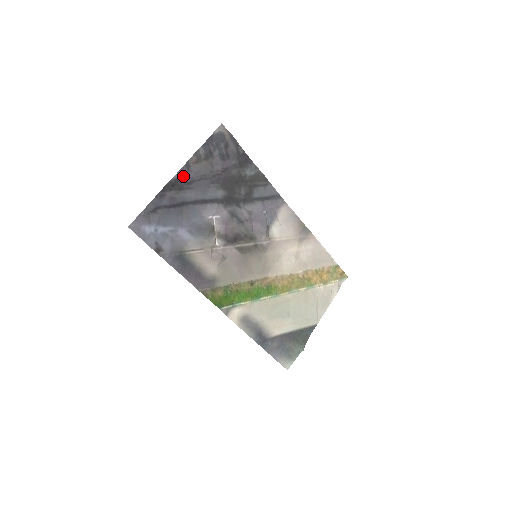
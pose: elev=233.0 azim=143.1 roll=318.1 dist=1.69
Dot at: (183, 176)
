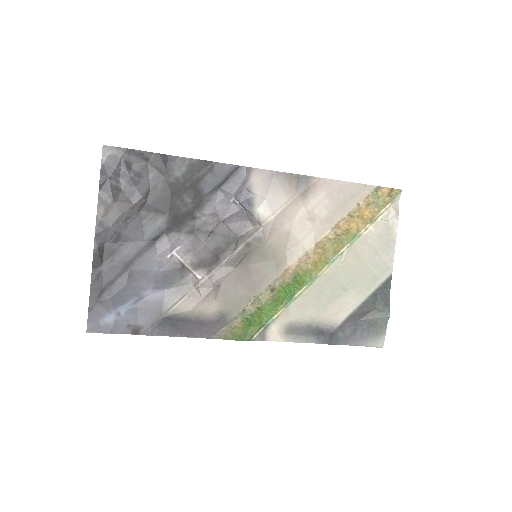
Dot at: (104, 238)
